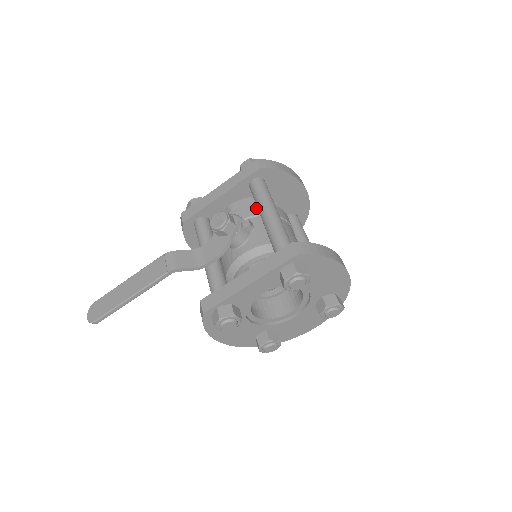
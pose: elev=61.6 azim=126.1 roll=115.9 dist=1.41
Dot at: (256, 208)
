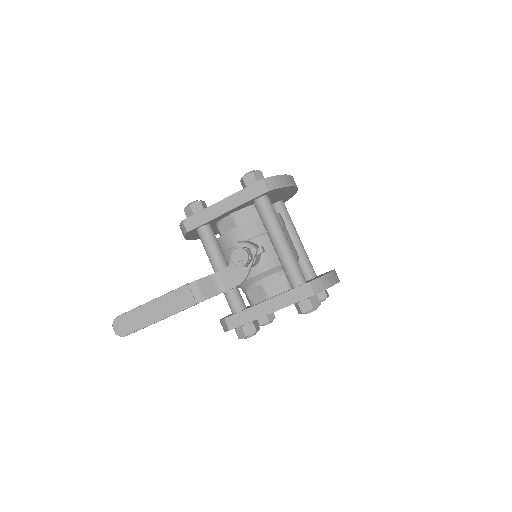
Dot at: (262, 224)
